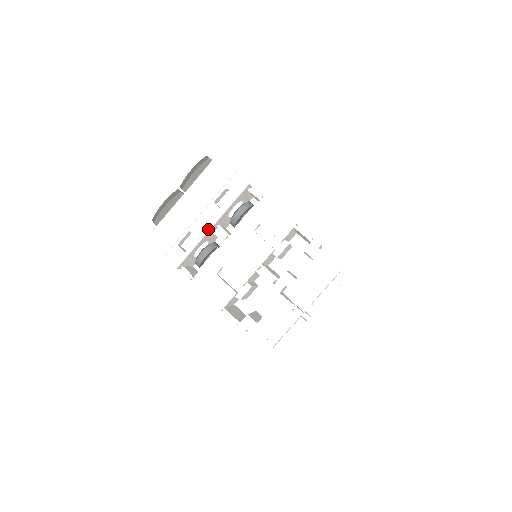
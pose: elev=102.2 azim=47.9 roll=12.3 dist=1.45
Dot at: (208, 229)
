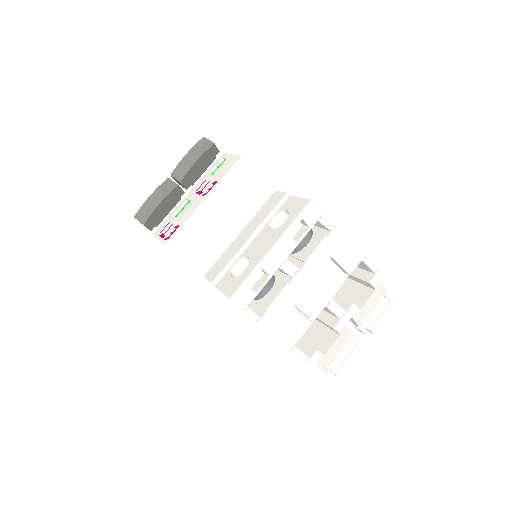
Dot at: occluded
